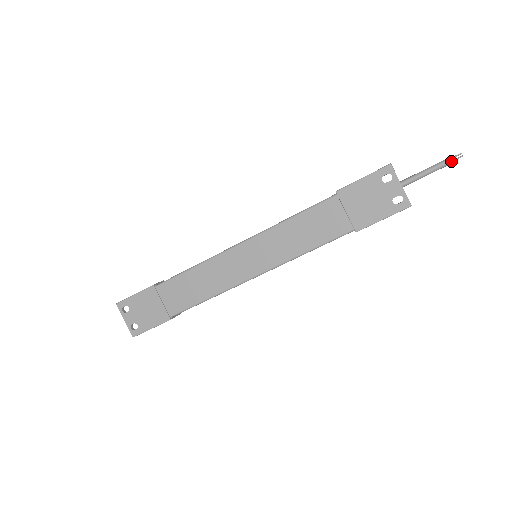
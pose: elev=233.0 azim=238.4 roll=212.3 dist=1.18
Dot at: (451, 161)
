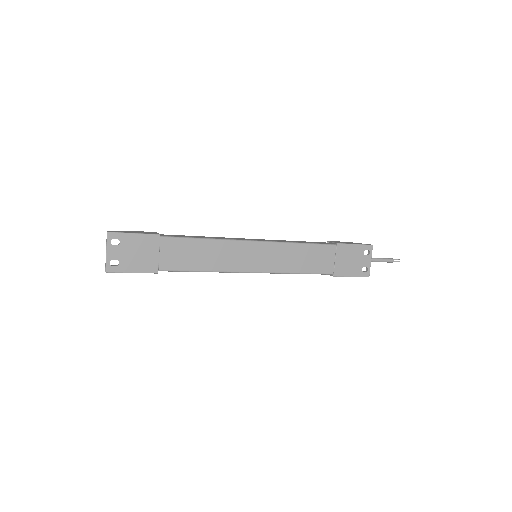
Dot at: (394, 261)
